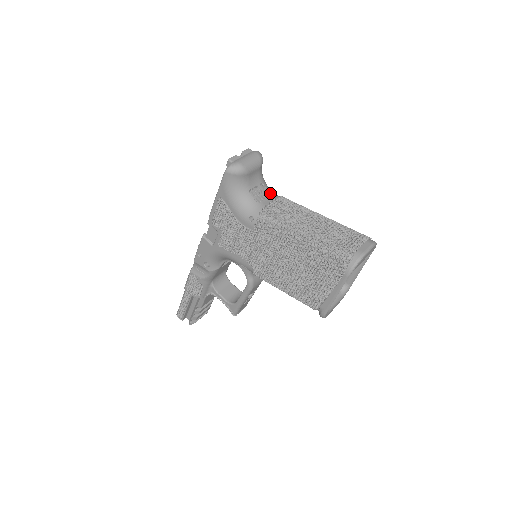
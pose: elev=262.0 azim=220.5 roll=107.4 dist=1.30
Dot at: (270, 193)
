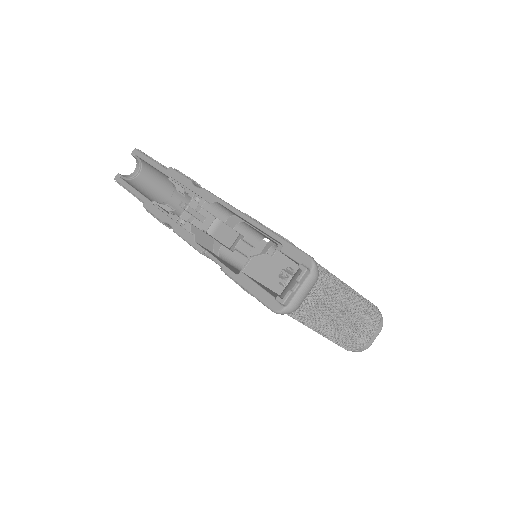
Dot at: occluded
